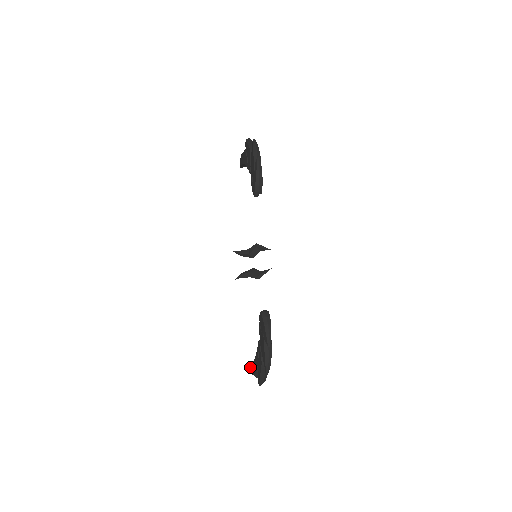
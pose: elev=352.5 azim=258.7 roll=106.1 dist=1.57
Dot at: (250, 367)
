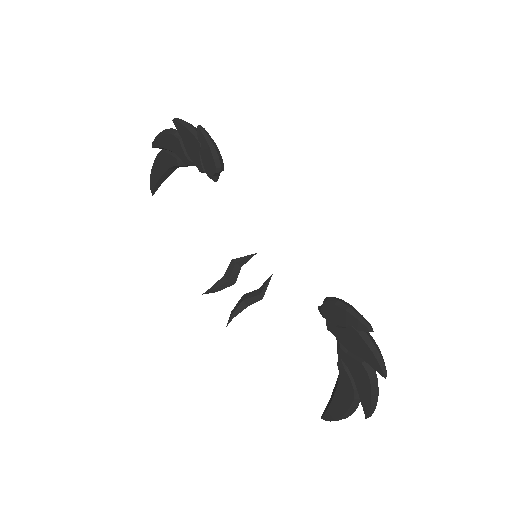
Dot at: (325, 415)
